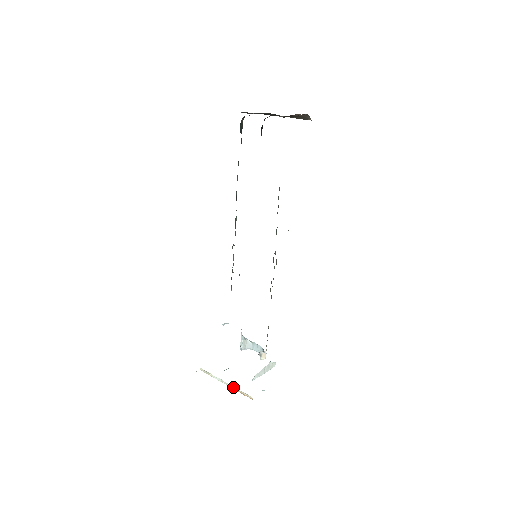
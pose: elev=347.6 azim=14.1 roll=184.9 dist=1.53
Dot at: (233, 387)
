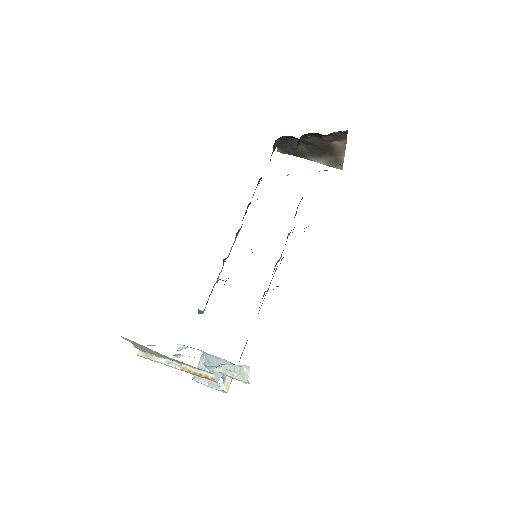
Dot at: (186, 367)
